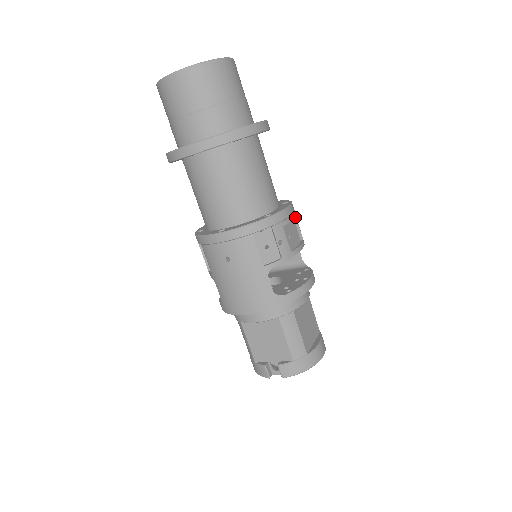
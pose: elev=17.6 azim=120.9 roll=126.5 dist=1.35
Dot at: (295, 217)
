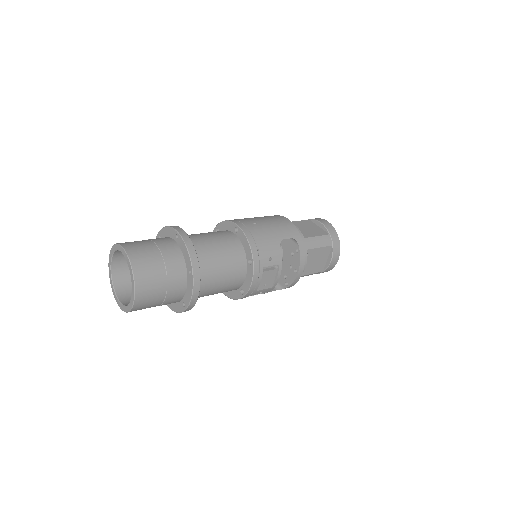
Dot at: (263, 267)
